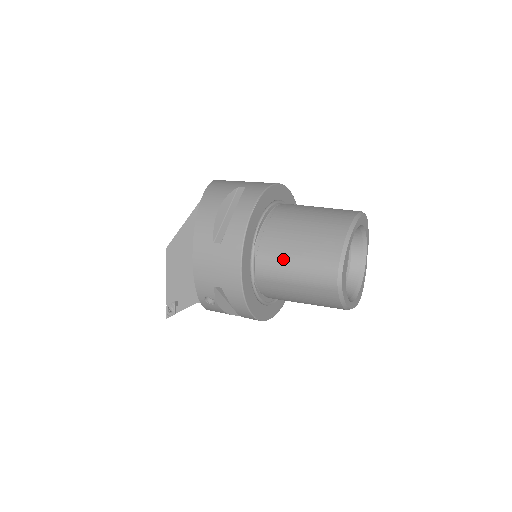
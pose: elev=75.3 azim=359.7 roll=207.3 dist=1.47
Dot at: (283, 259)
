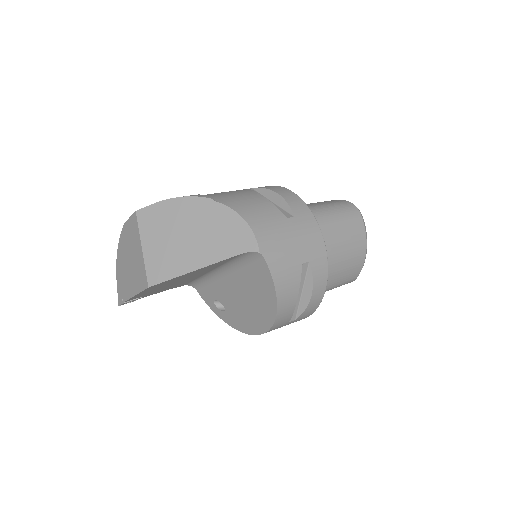
Dot at: occluded
